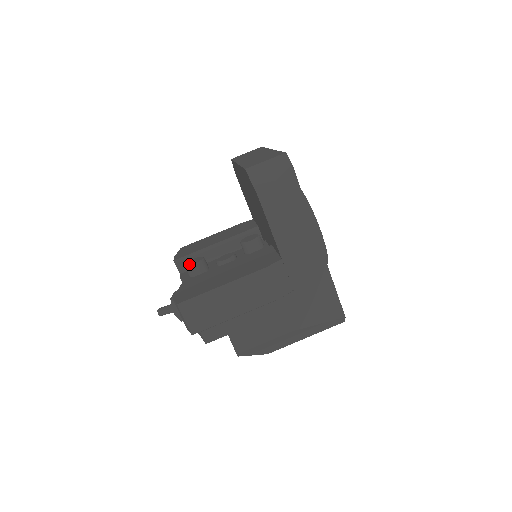
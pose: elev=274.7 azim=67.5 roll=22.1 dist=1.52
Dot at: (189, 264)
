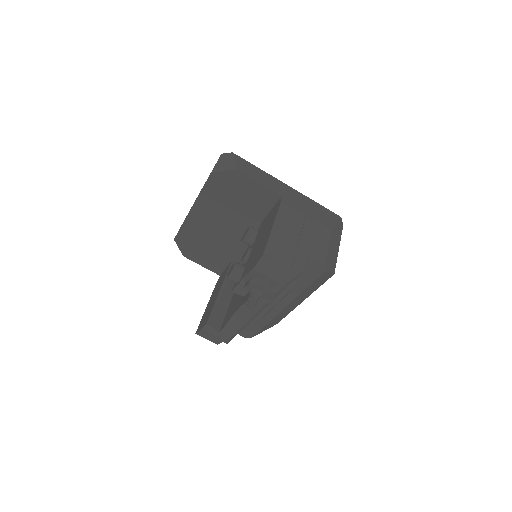
Dot at: (231, 271)
